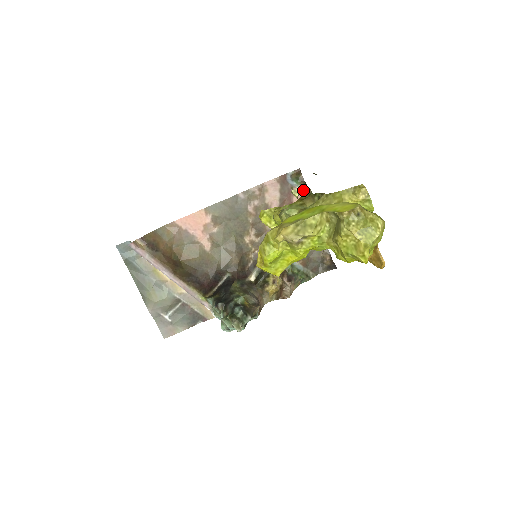
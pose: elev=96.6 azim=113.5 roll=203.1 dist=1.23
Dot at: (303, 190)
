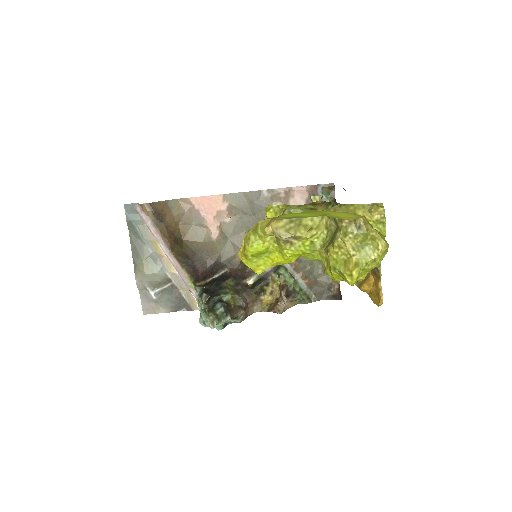
Dot at: occluded
